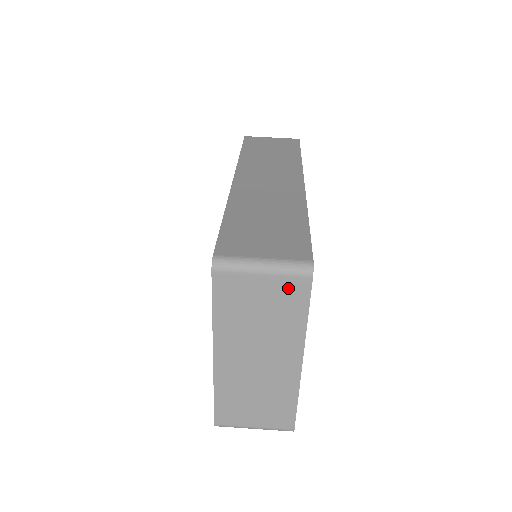
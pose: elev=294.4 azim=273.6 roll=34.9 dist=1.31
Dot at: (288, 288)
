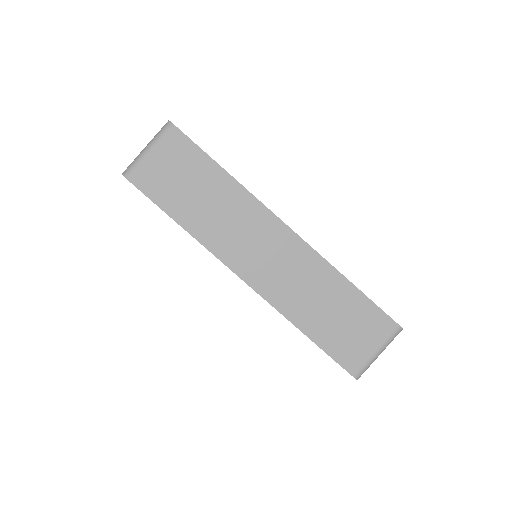
Dot at: occluded
